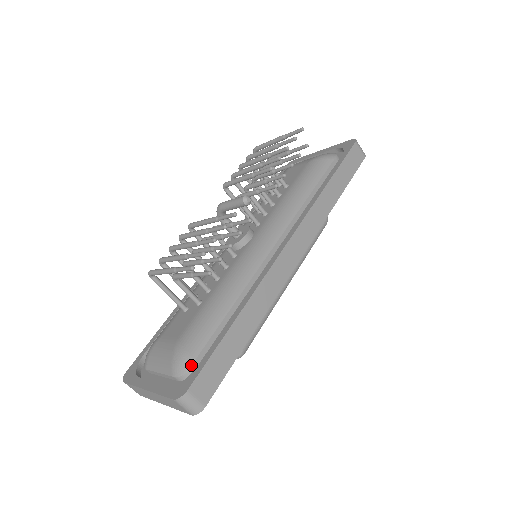
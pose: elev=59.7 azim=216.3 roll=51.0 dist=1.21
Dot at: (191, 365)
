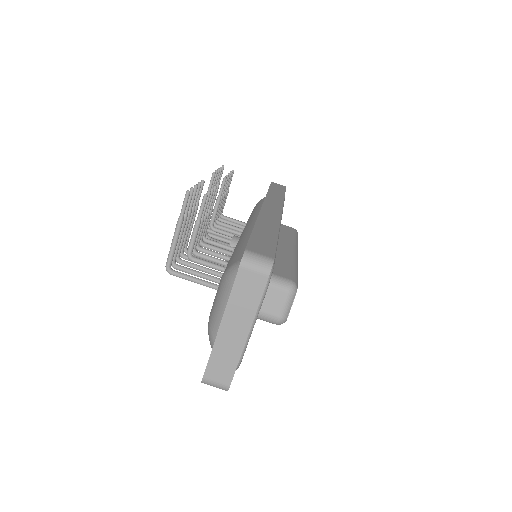
Dot at: occluded
